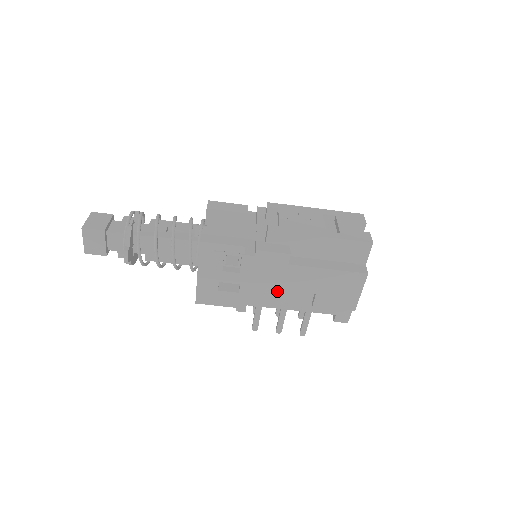
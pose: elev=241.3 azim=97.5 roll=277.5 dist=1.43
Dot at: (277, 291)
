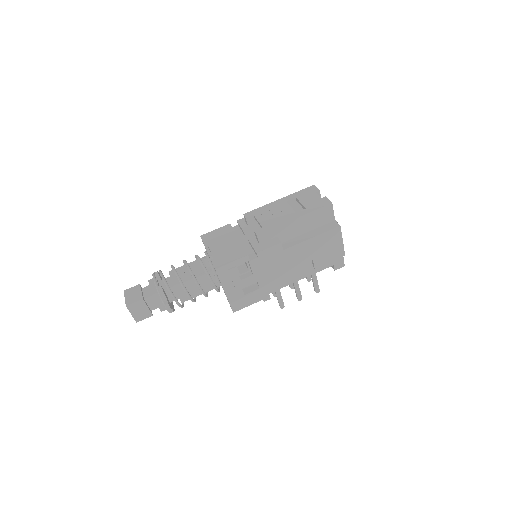
Dot at: (285, 272)
